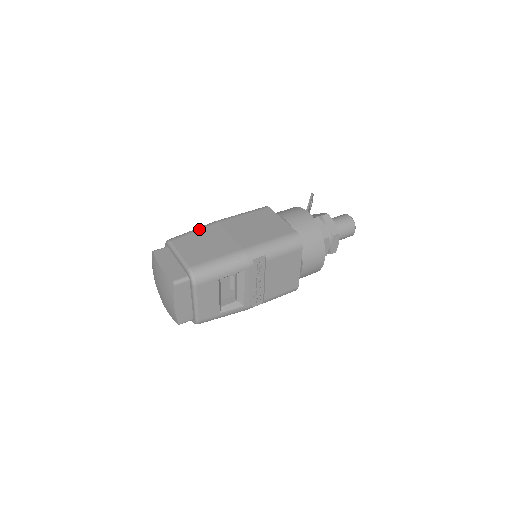
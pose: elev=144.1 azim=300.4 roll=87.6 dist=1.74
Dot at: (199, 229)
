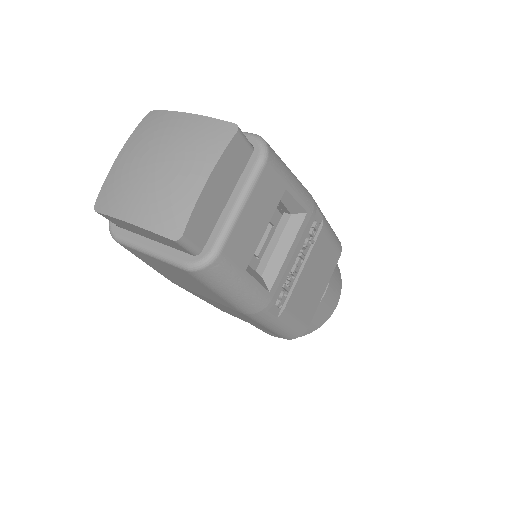
Dot at: occluded
